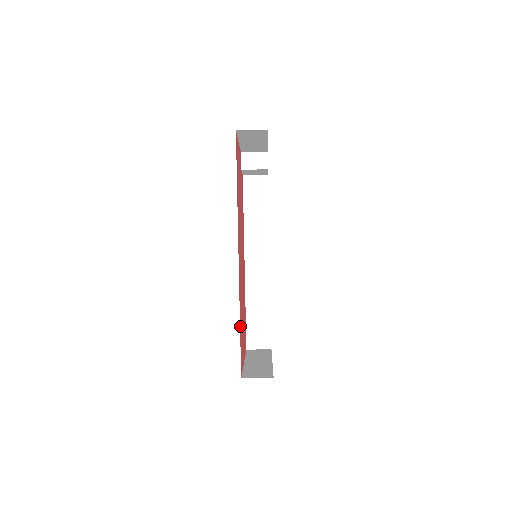
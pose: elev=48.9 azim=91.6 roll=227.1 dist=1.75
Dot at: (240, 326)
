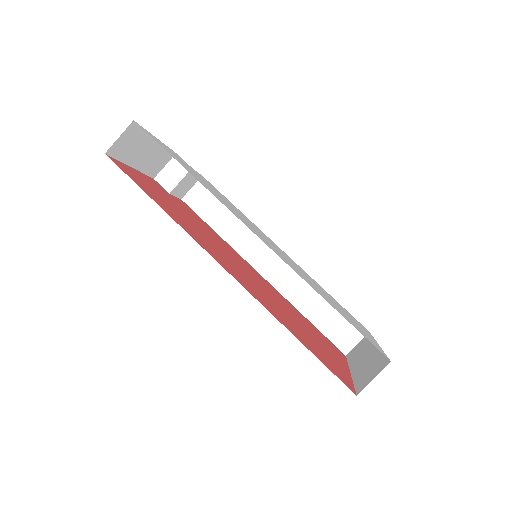
Dot at: (301, 340)
